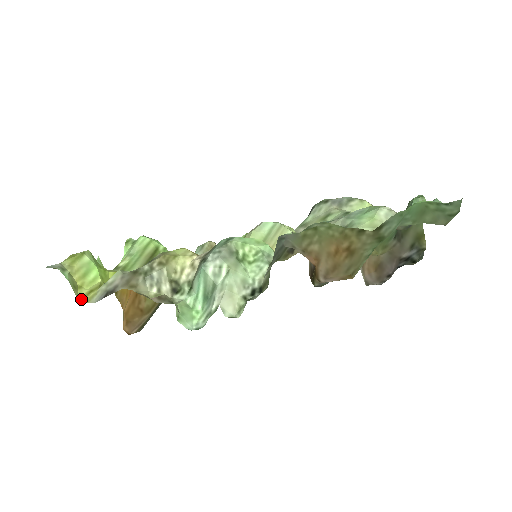
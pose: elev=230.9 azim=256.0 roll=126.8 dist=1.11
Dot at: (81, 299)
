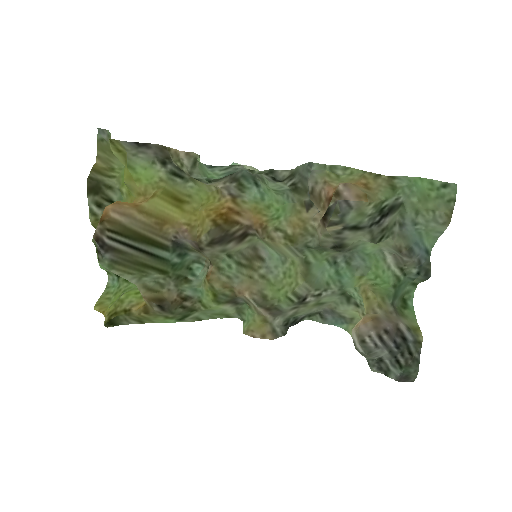
Dot at: (110, 143)
